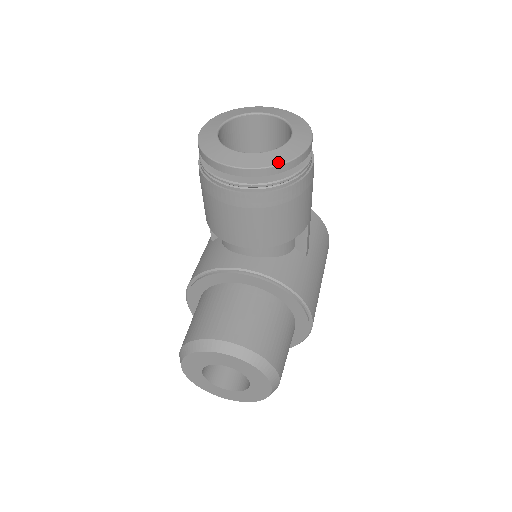
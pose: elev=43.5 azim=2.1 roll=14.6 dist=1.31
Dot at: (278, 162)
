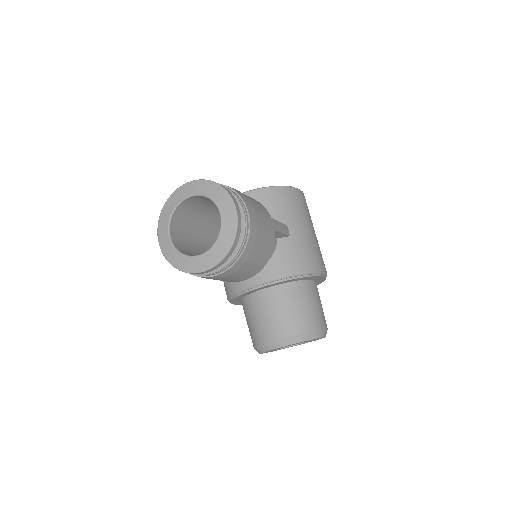
Dot at: (226, 250)
